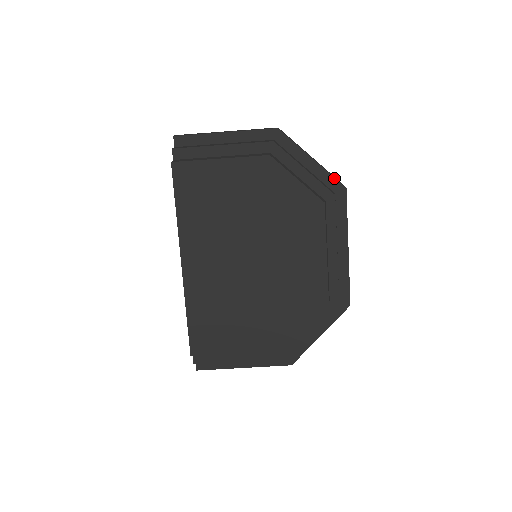
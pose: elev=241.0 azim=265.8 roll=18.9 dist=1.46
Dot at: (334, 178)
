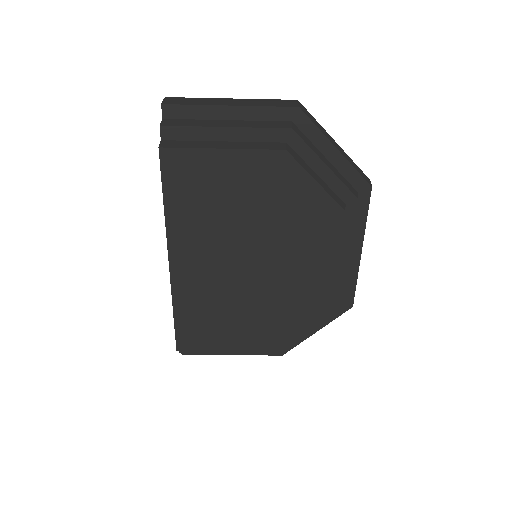
Dot at: (359, 174)
